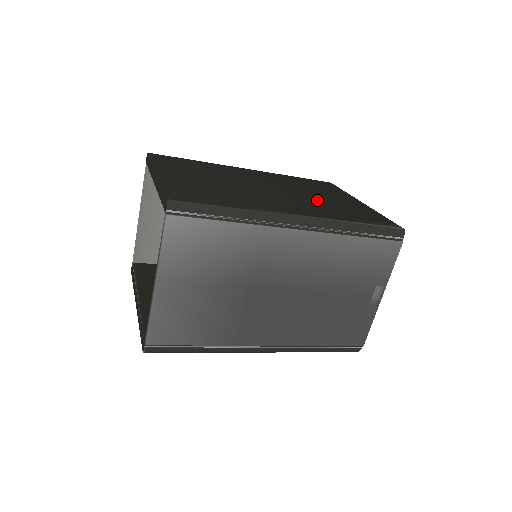
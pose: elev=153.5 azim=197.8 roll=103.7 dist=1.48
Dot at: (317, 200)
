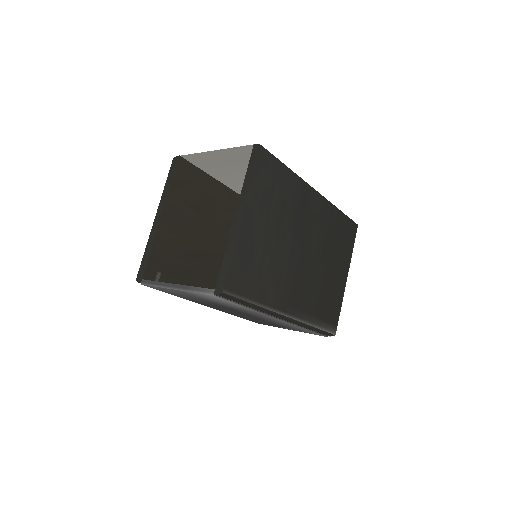
Dot at: (320, 278)
